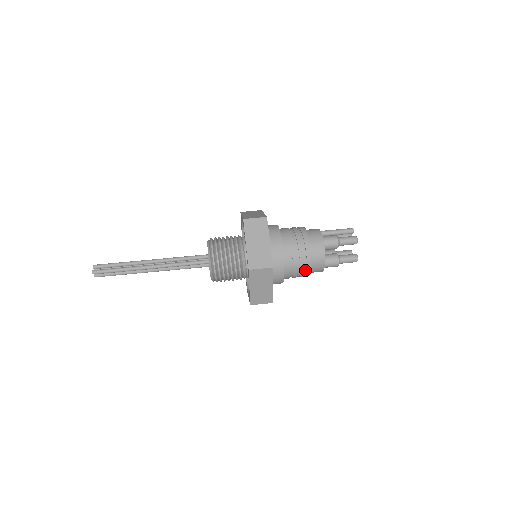
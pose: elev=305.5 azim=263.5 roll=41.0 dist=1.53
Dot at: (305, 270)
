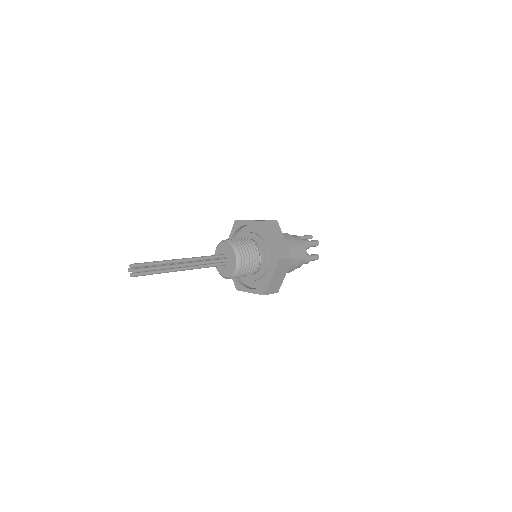
Dot at: (295, 265)
